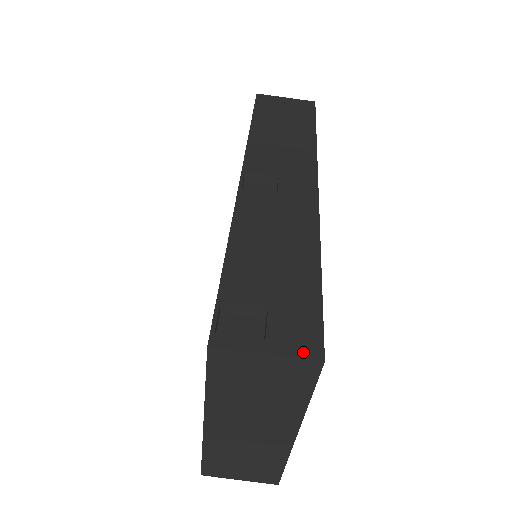
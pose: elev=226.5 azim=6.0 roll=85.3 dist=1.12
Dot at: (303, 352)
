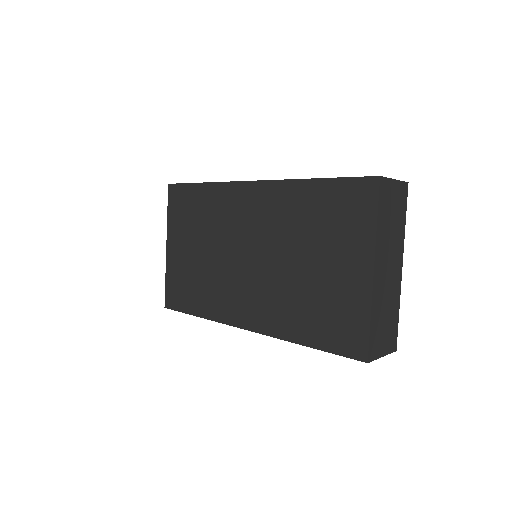
Dot at: occluded
